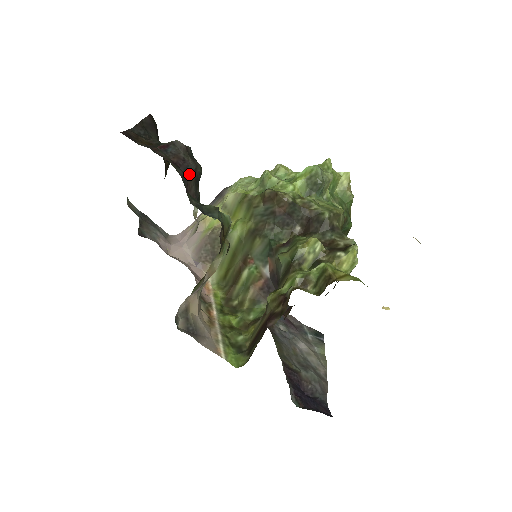
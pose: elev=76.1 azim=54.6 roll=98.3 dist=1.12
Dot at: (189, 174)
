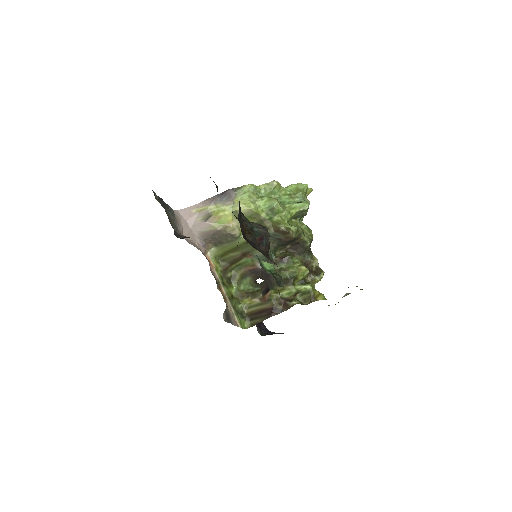
Dot at: occluded
